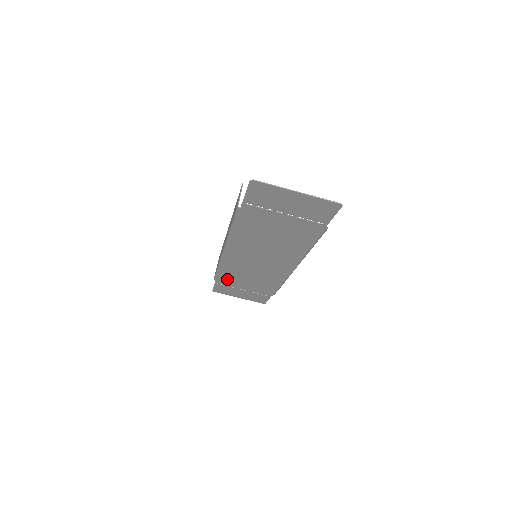
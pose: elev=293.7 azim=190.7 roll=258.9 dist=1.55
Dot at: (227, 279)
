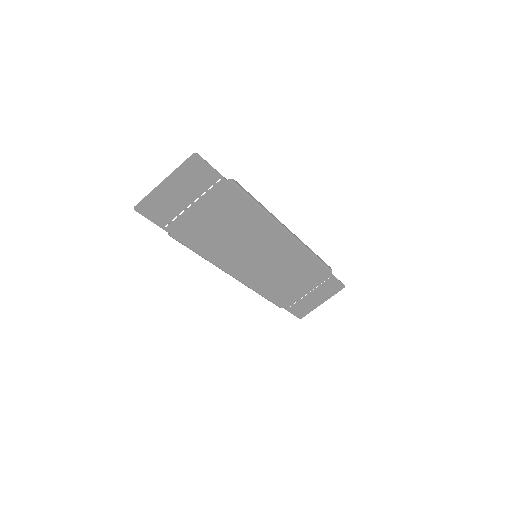
Dot at: (283, 297)
